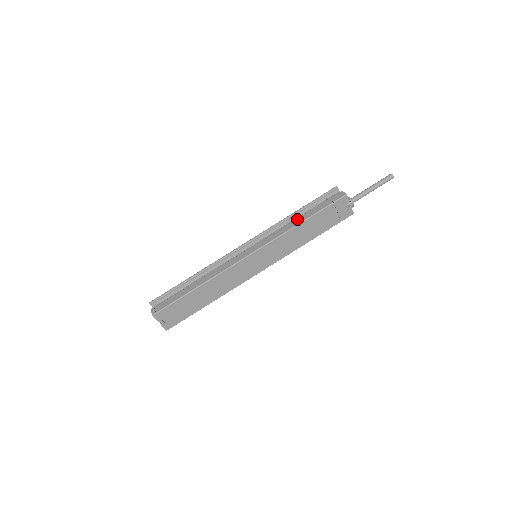
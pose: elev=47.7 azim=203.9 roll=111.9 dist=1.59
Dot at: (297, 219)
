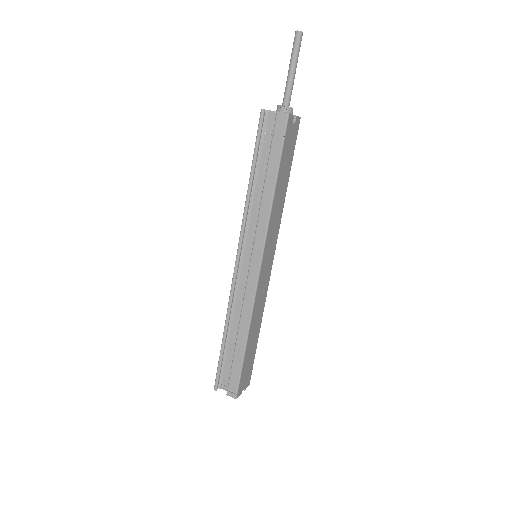
Dot at: (264, 189)
